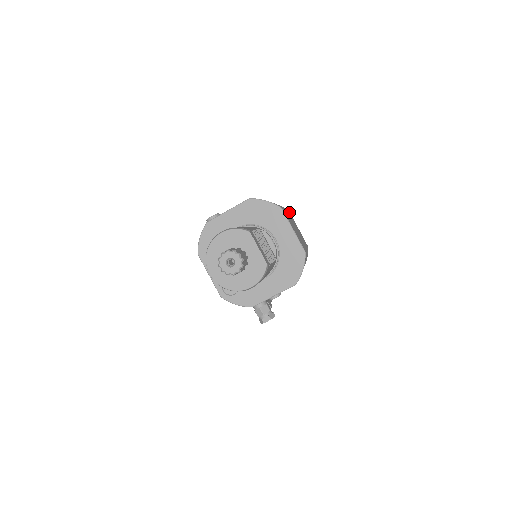
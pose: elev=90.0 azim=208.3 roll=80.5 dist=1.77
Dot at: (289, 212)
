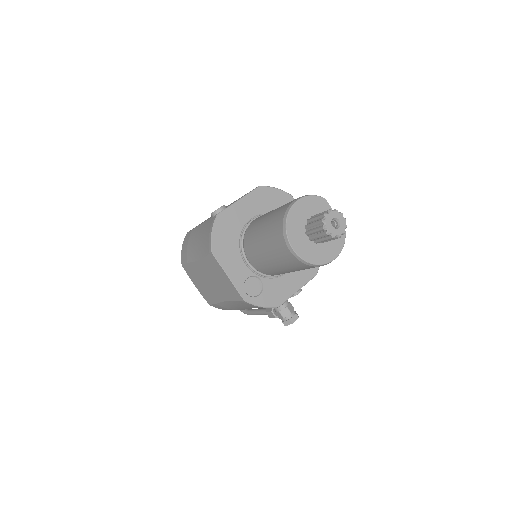
Dot at: occluded
